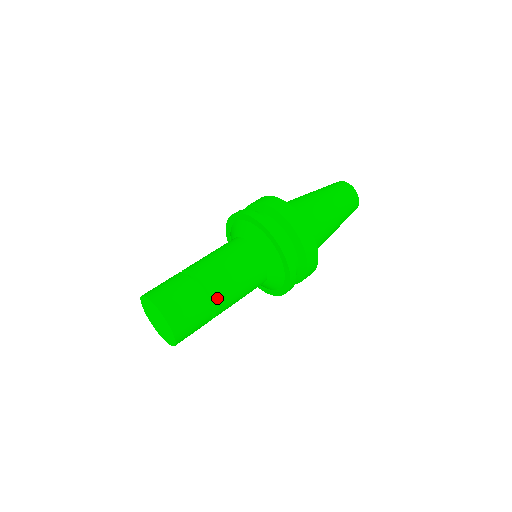
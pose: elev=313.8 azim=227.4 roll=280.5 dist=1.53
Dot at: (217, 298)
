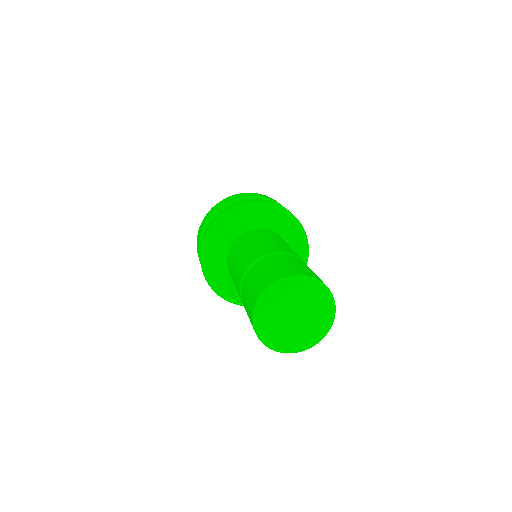
Dot at: (302, 260)
